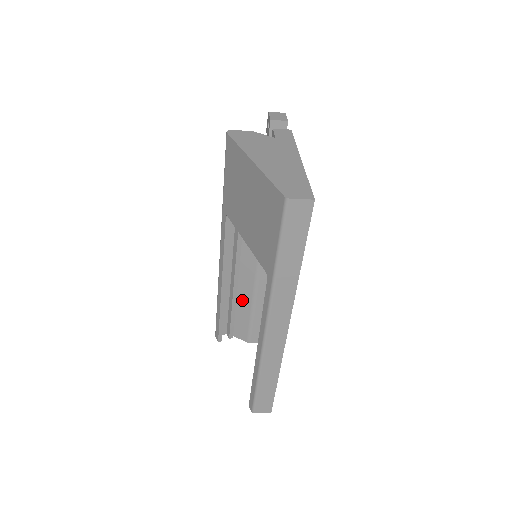
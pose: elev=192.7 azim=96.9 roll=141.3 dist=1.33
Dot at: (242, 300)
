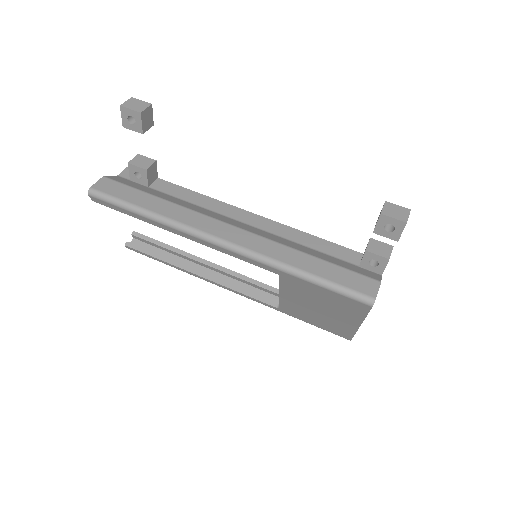
Dot at: occluded
